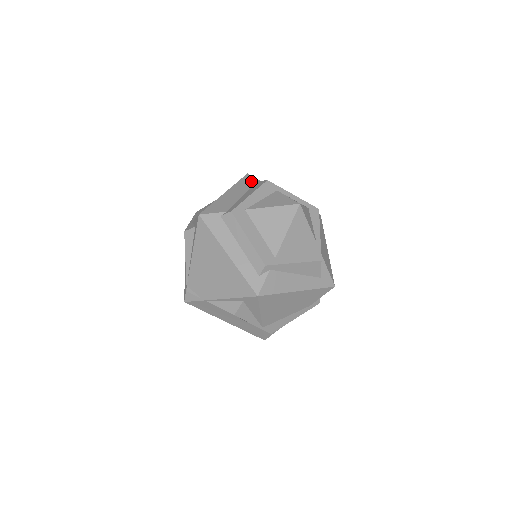
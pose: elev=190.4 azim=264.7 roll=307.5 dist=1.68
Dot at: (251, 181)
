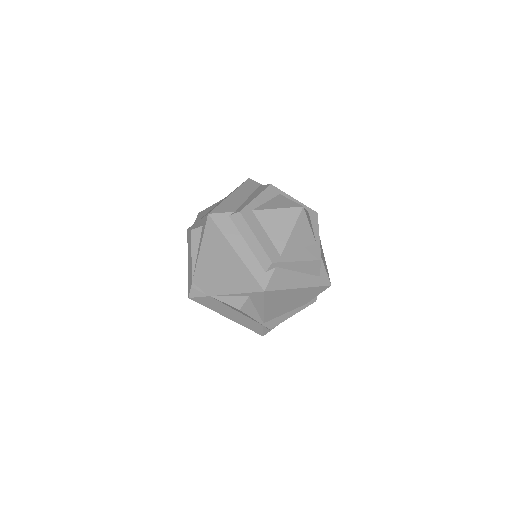
Dot at: (254, 185)
